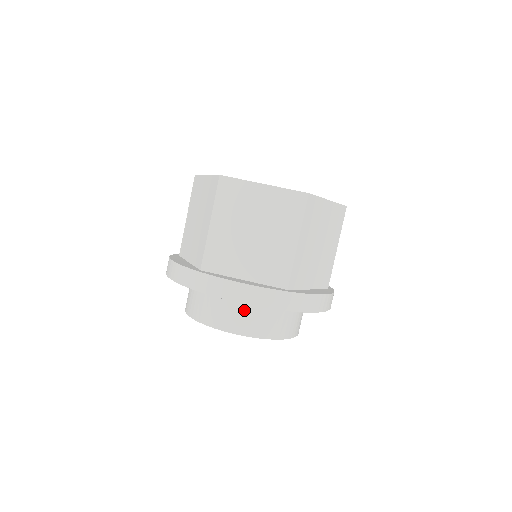
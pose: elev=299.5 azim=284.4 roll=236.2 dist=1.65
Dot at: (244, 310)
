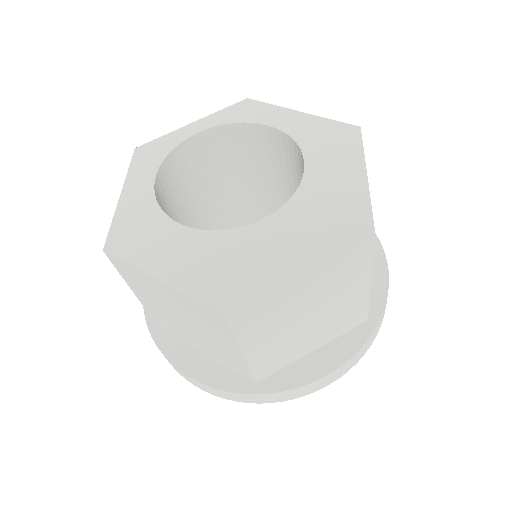
Dot at: occluded
